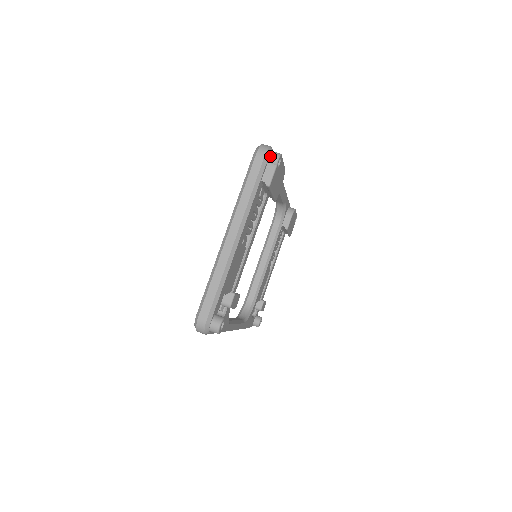
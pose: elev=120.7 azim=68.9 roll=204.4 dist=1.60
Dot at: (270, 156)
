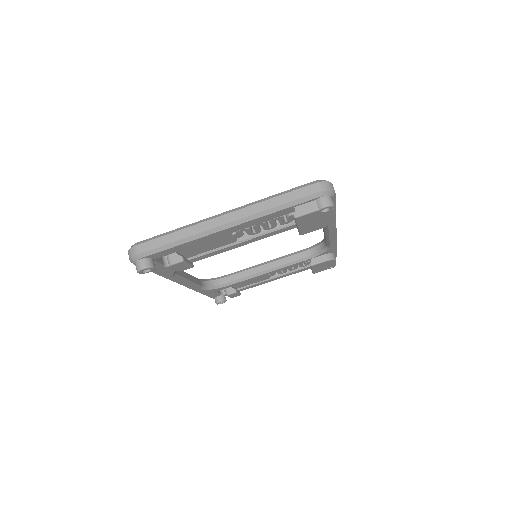
Dot at: (323, 197)
